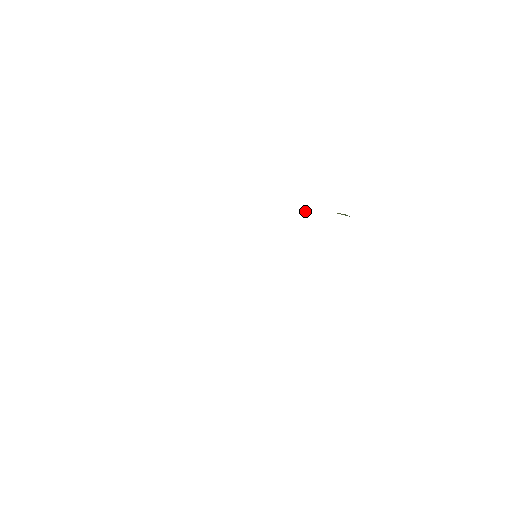
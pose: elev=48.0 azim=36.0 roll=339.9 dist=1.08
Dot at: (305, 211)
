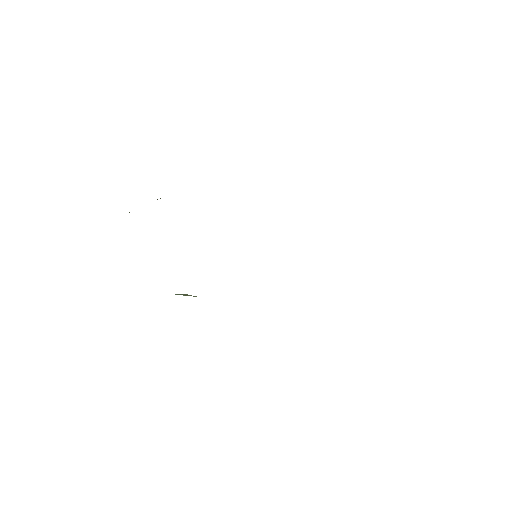
Dot at: occluded
